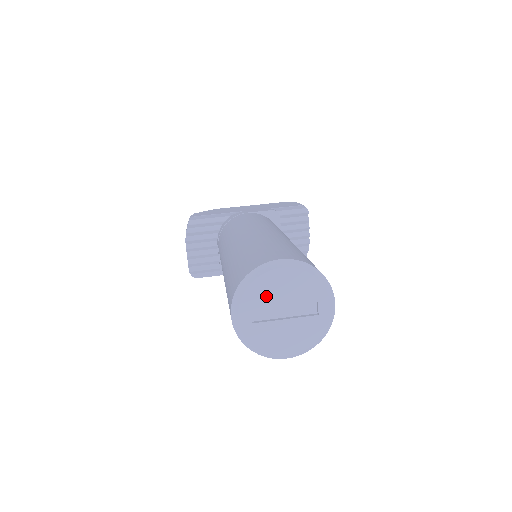
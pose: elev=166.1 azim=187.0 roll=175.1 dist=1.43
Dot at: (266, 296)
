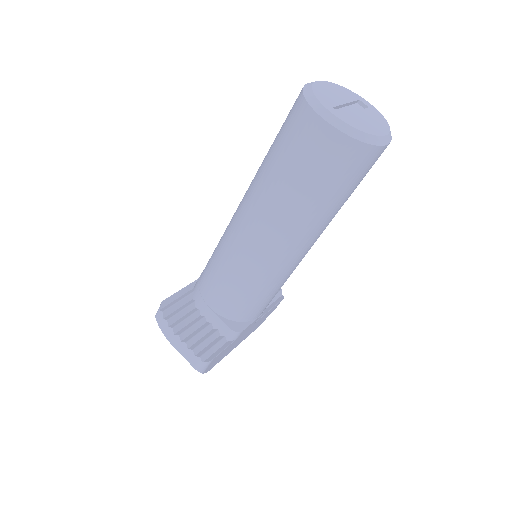
Dot at: (330, 98)
